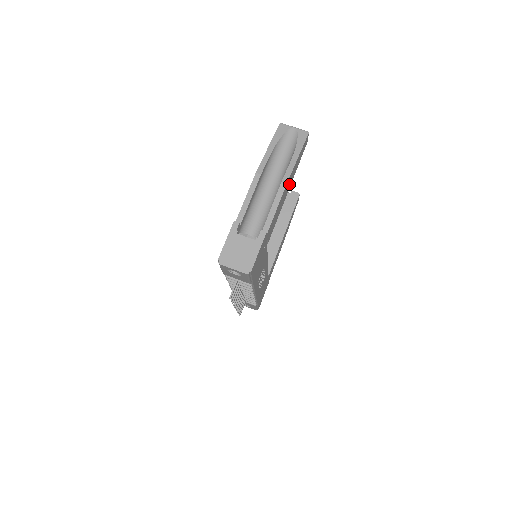
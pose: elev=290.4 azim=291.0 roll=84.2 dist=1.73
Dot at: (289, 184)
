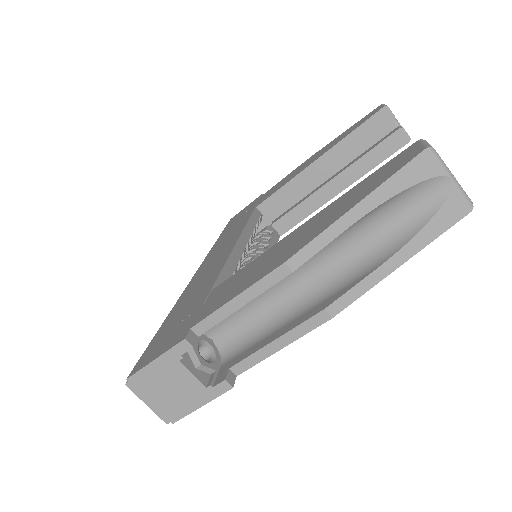
Dot at: occluded
